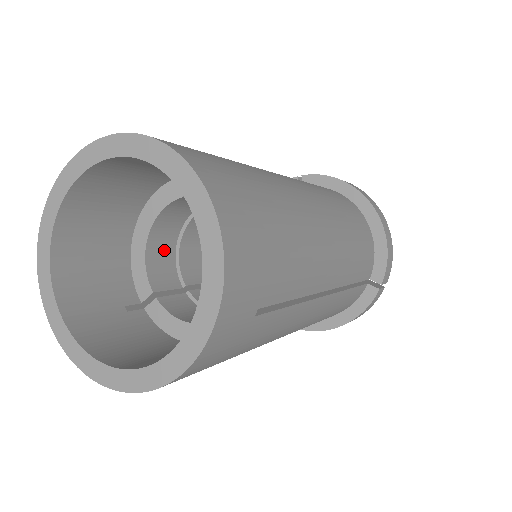
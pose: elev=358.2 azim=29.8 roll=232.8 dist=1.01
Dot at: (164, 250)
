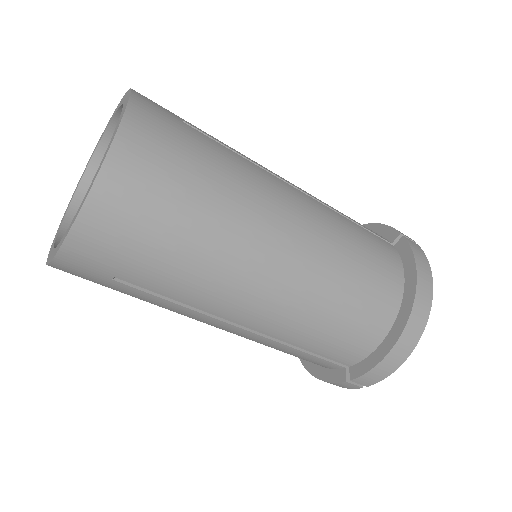
Dot at: occluded
